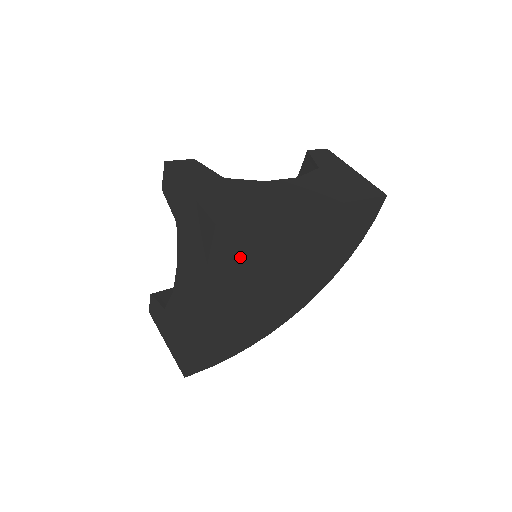
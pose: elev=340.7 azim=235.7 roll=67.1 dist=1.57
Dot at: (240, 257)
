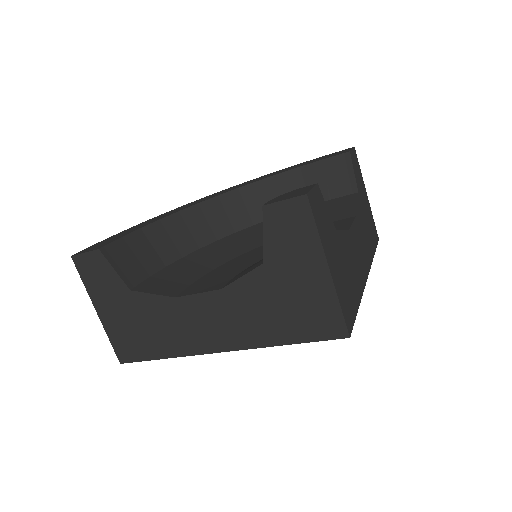
Dot at: occluded
